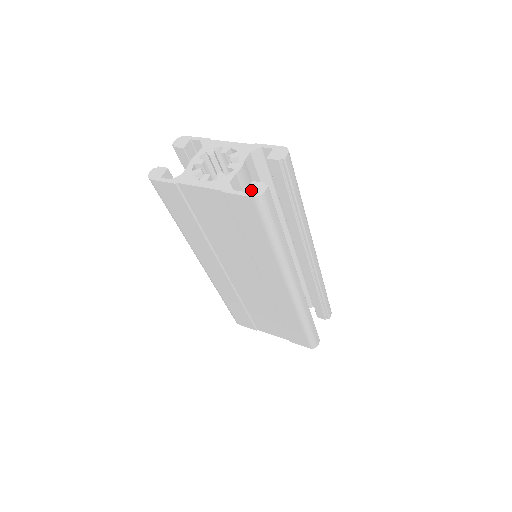
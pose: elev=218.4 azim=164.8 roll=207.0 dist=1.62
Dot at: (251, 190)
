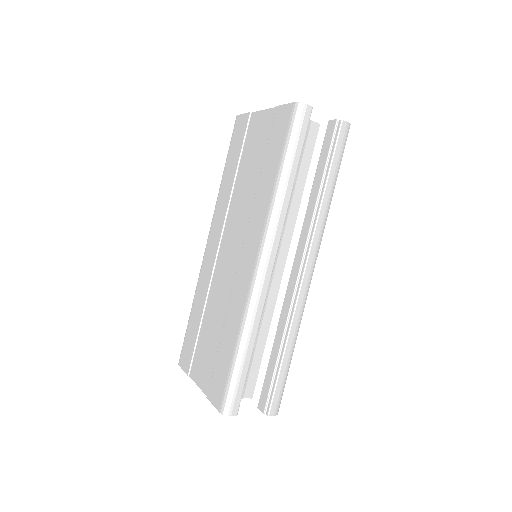
Dot at: occluded
